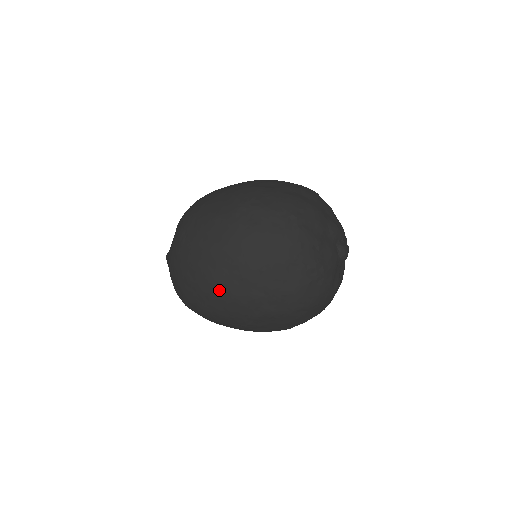
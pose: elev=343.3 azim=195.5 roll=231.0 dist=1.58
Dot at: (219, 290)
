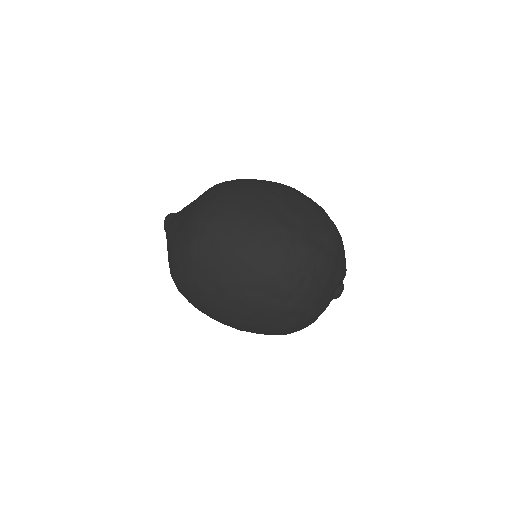
Dot at: (218, 311)
